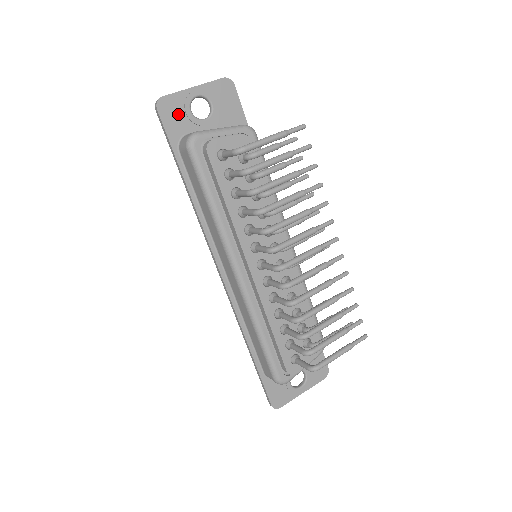
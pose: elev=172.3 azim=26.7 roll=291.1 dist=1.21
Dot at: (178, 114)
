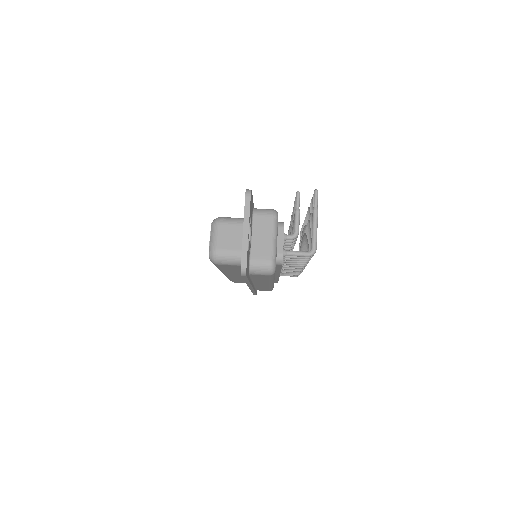
Dot at: (248, 259)
